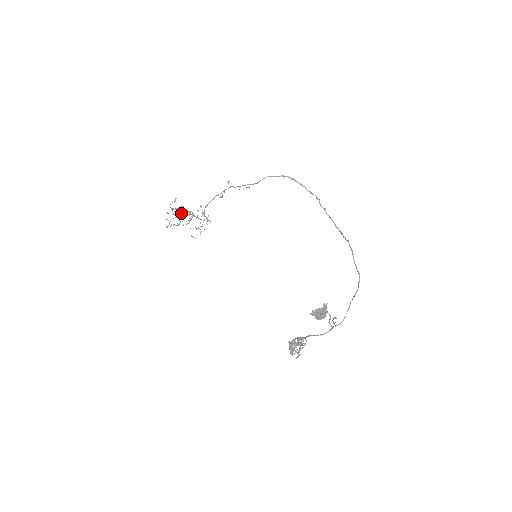
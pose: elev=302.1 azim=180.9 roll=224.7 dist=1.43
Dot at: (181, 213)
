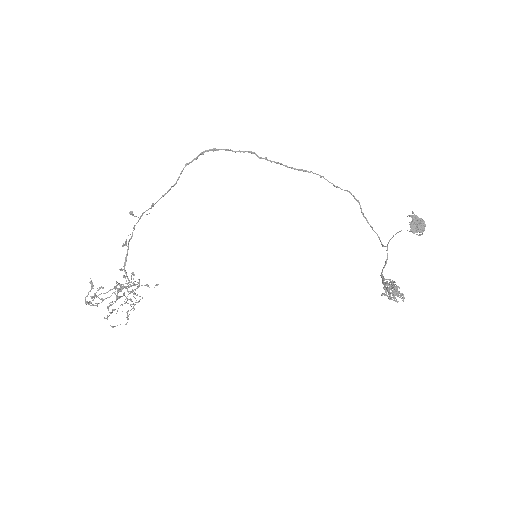
Dot at: occluded
